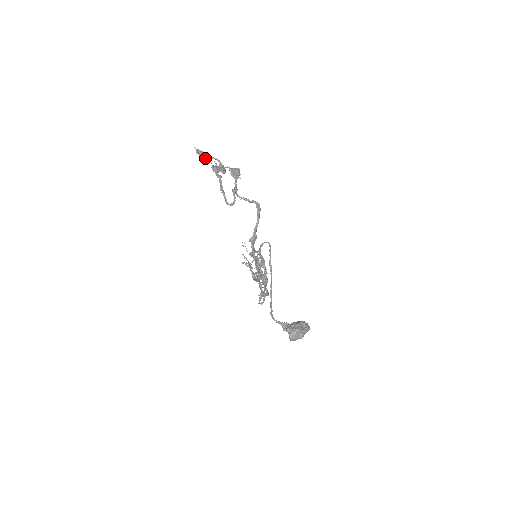
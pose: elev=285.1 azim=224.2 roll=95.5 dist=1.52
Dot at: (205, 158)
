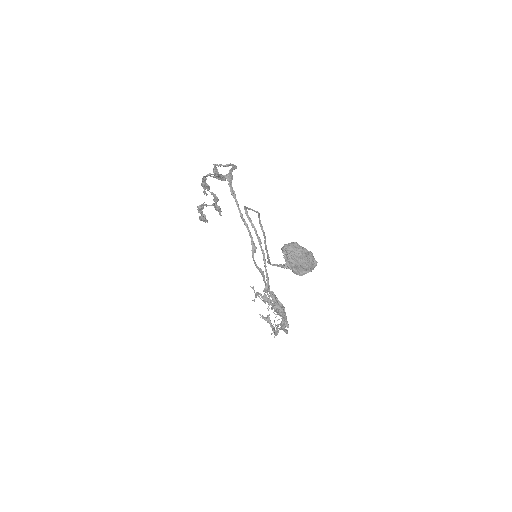
Dot at: (206, 219)
